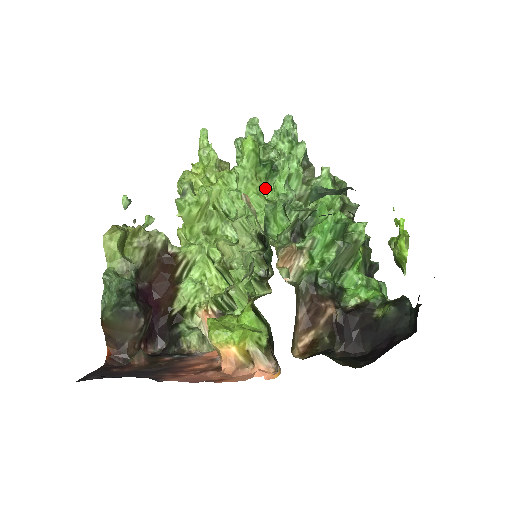
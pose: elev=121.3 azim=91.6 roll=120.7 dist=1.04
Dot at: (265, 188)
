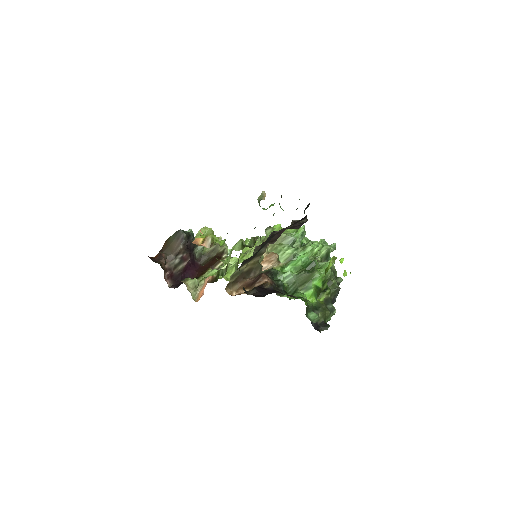
Dot at: occluded
